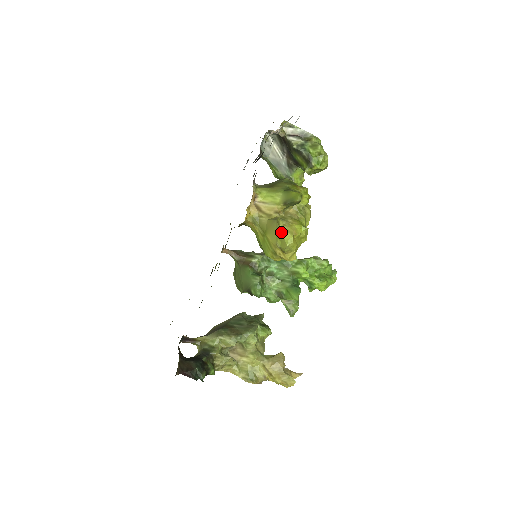
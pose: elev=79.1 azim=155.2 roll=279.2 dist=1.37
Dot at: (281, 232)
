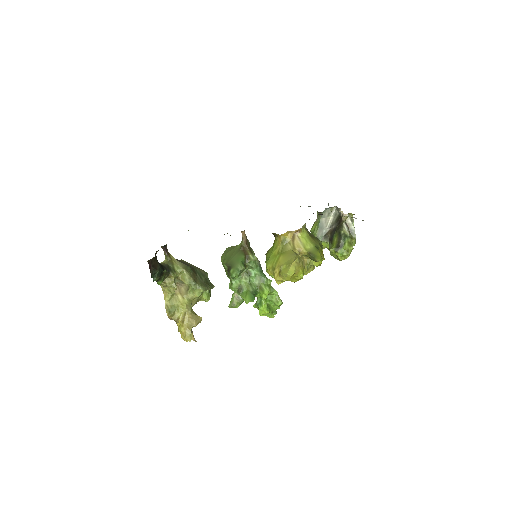
Dot at: (292, 264)
